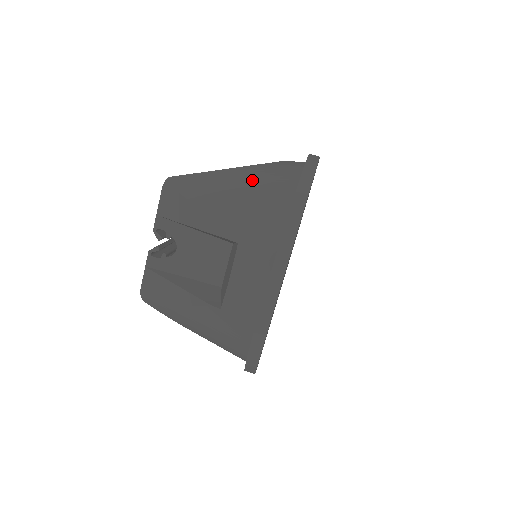
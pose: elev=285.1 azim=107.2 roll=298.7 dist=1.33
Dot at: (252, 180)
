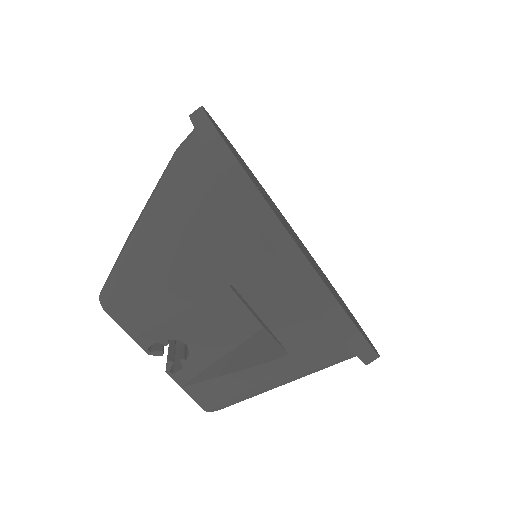
Dot at: (170, 208)
